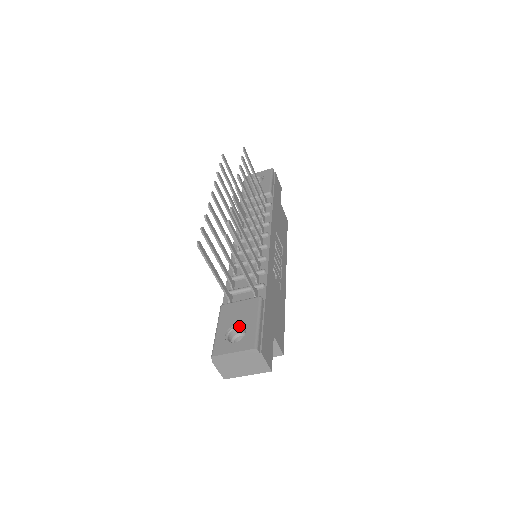
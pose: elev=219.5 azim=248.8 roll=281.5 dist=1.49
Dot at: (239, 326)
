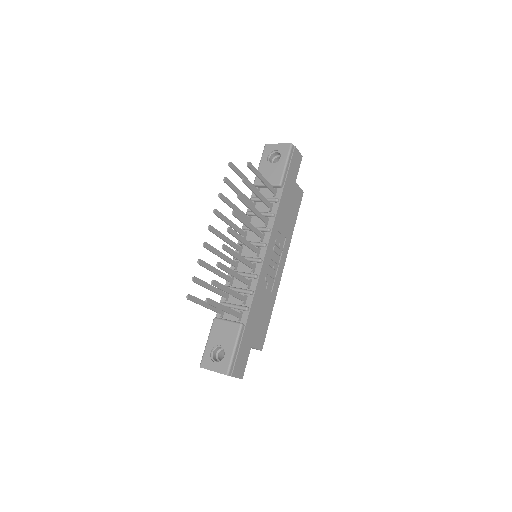
Dot at: (221, 347)
